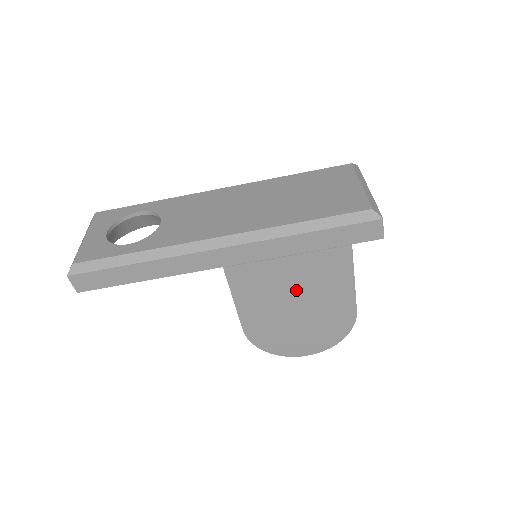
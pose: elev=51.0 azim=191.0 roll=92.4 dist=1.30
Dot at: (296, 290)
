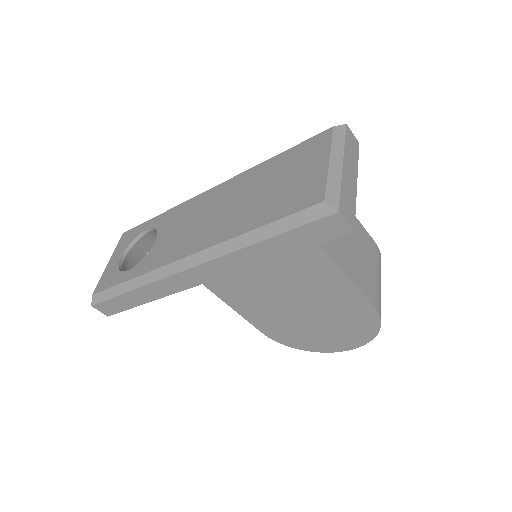
Dot at: (289, 295)
